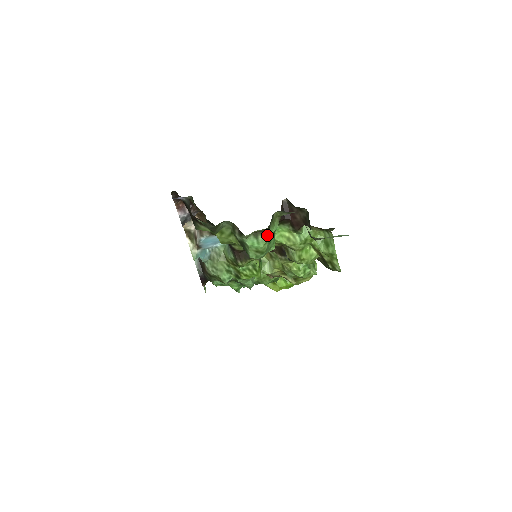
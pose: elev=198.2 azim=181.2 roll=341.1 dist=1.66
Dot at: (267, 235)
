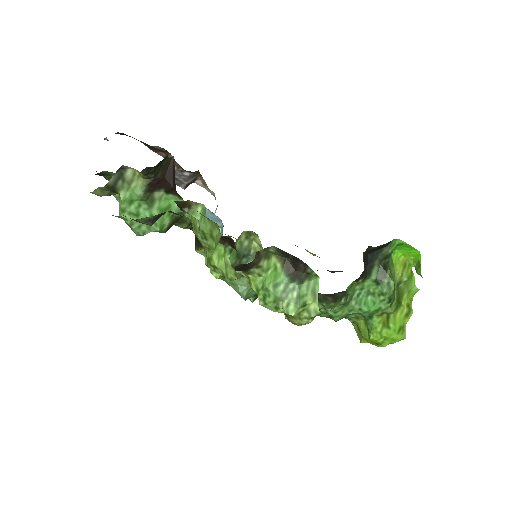
Dot at: (121, 199)
